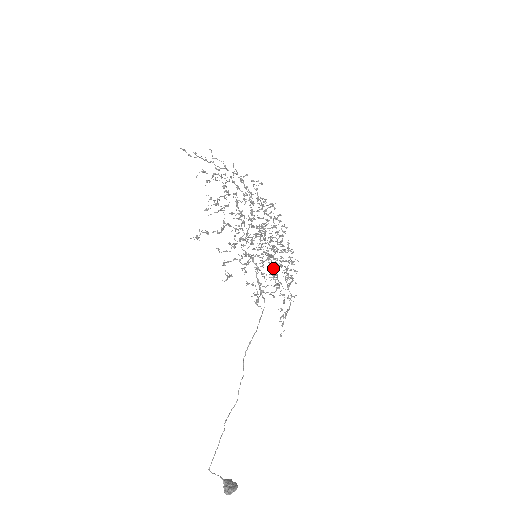
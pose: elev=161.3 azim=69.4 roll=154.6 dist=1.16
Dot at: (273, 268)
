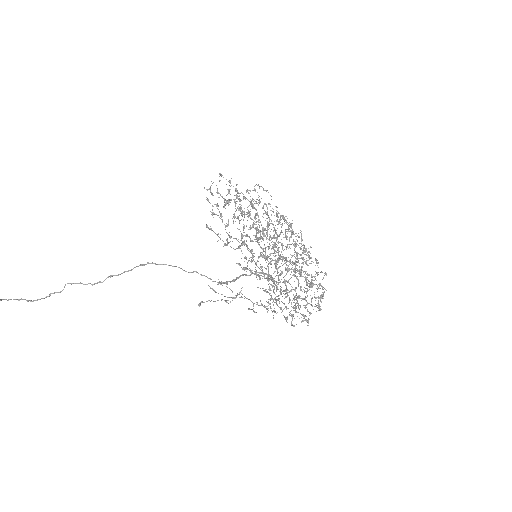
Dot at: occluded
